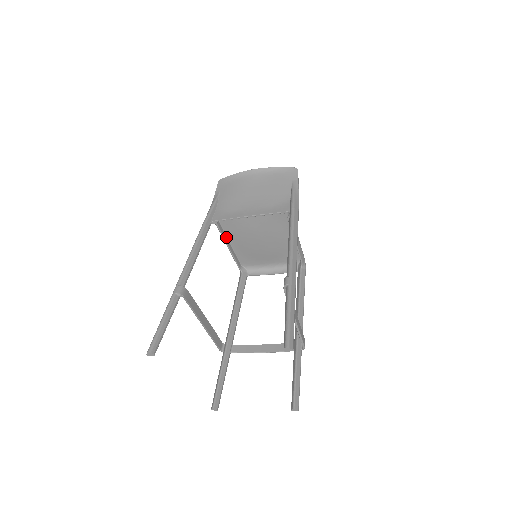
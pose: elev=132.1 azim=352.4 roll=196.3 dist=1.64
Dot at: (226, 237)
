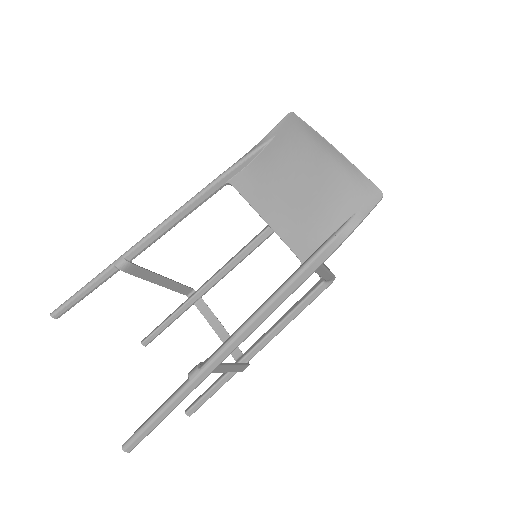
Dot at: occluded
